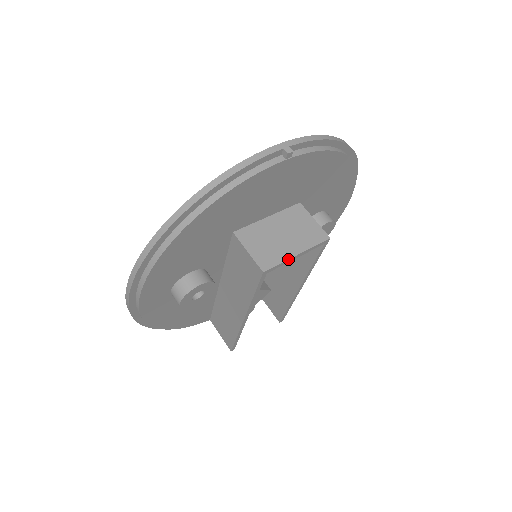
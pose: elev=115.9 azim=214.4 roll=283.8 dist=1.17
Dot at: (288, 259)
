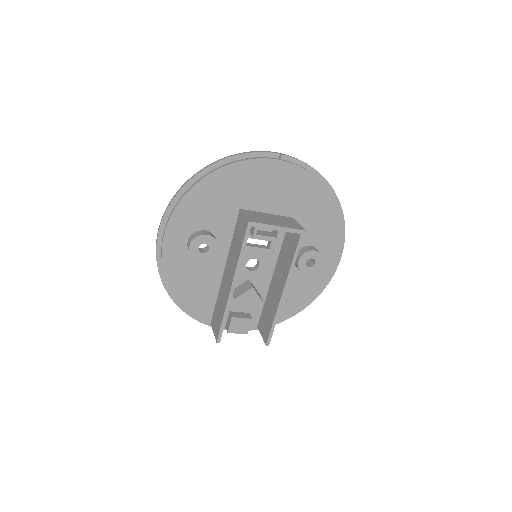
Dot at: (269, 224)
